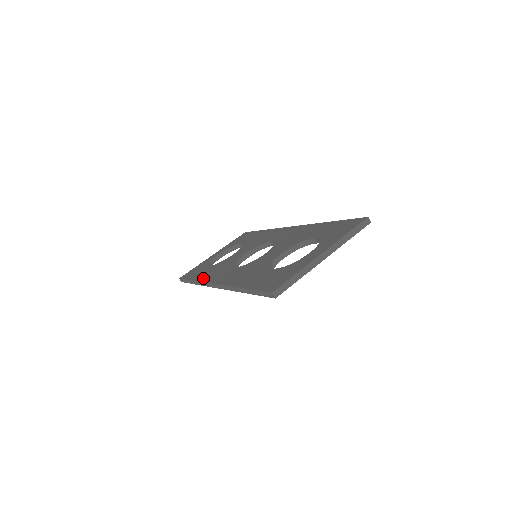
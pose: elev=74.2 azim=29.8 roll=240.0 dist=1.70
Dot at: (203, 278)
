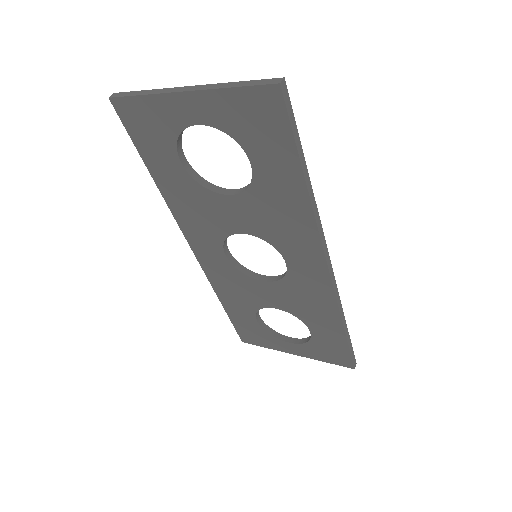
Dot at: occluded
